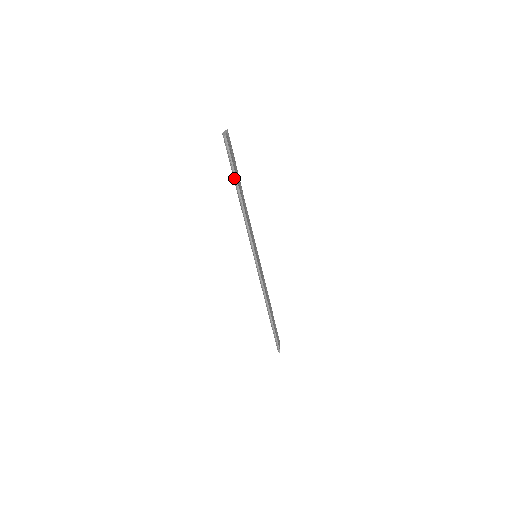
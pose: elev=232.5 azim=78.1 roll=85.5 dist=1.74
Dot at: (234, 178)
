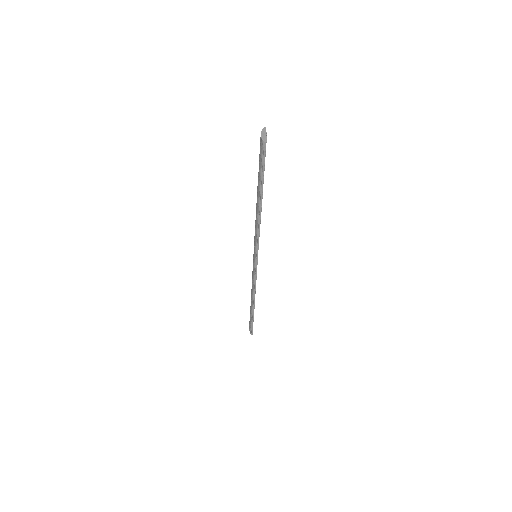
Dot at: (260, 186)
